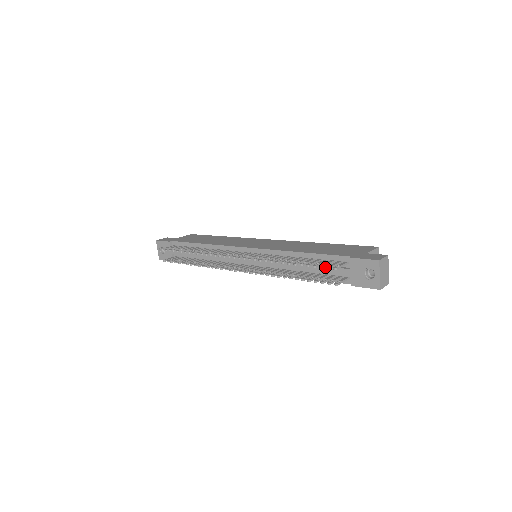
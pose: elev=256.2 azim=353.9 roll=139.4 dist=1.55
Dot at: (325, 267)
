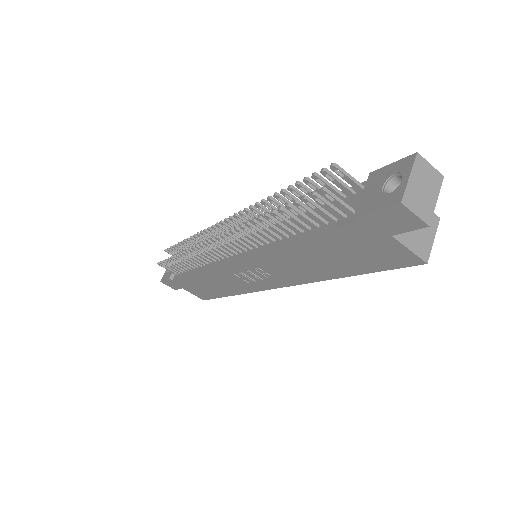
Dot at: occluded
